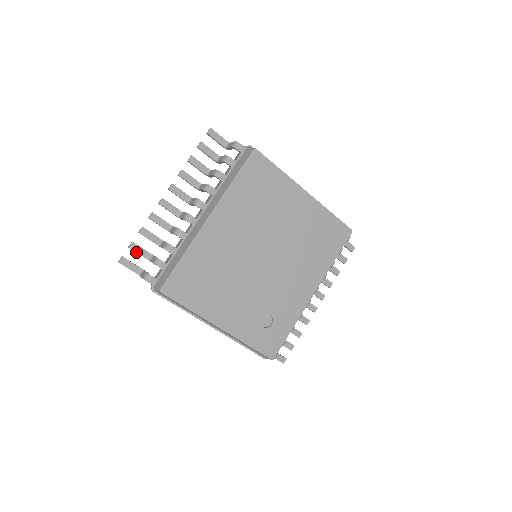
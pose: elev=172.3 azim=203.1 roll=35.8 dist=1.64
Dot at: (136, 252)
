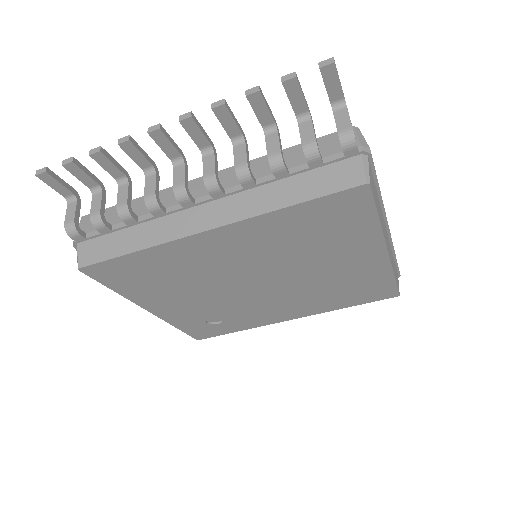
Dot at: (73, 175)
